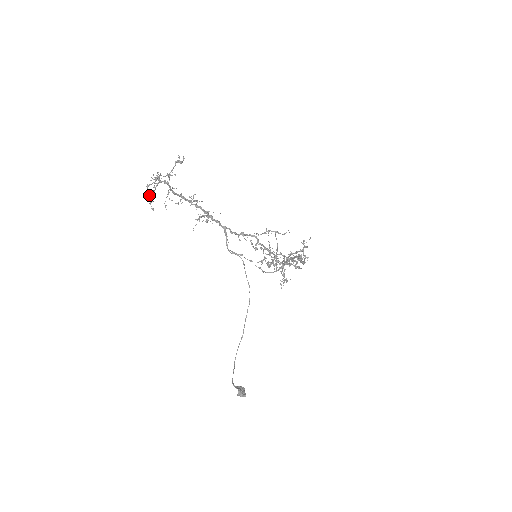
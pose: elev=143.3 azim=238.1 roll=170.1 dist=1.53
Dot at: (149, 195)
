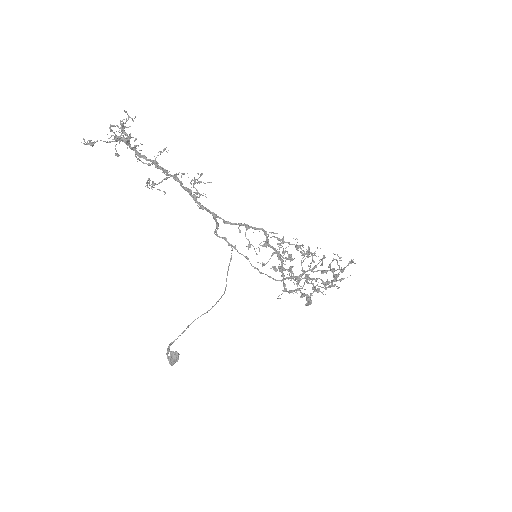
Dot at: (115, 135)
